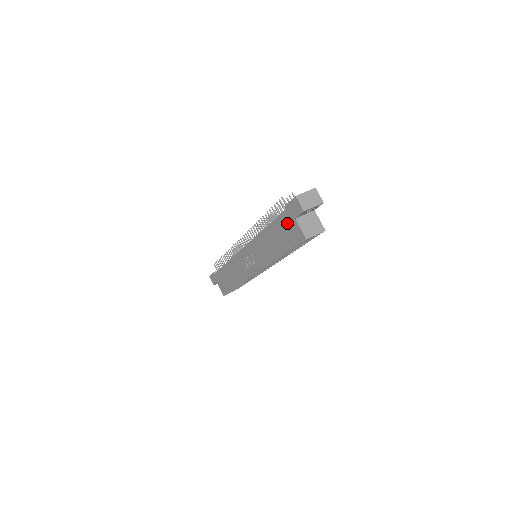
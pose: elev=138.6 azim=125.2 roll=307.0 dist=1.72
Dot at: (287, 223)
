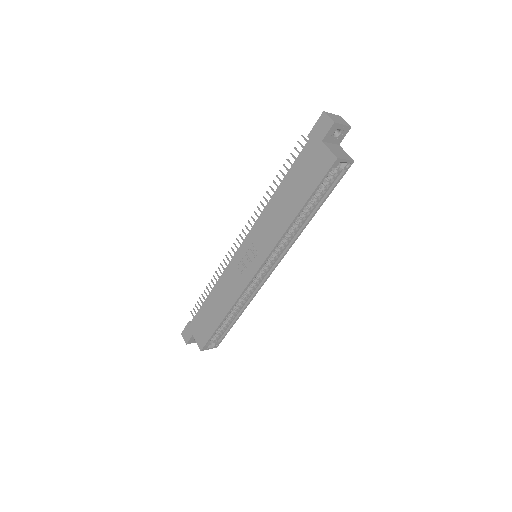
Dot at: (310, 156)
